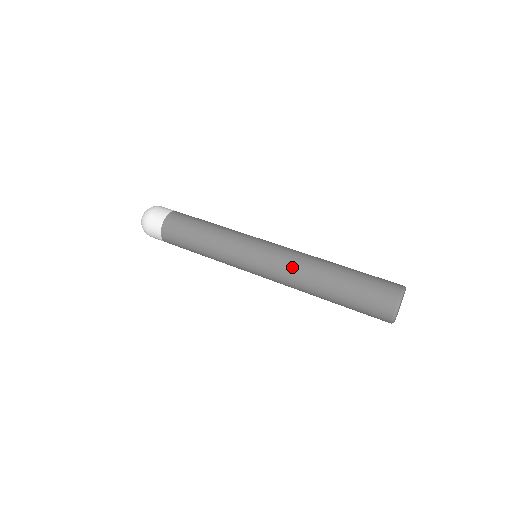
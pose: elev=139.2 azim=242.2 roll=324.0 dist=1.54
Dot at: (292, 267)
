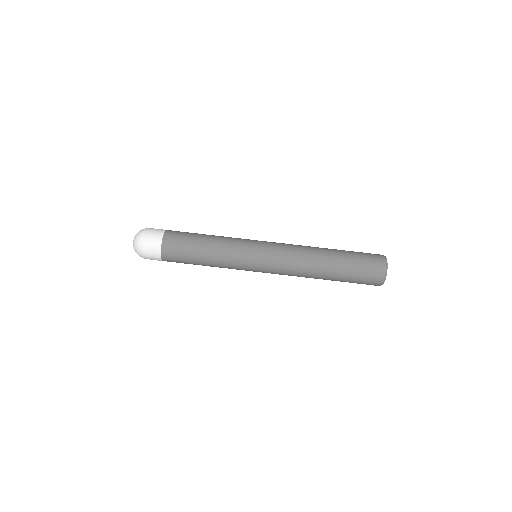
Dot at: (296, 263)
